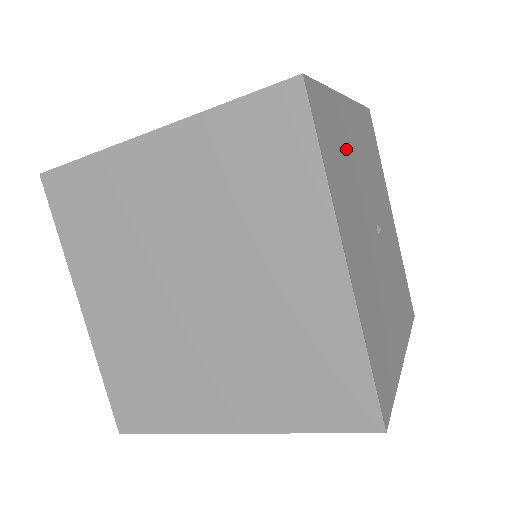
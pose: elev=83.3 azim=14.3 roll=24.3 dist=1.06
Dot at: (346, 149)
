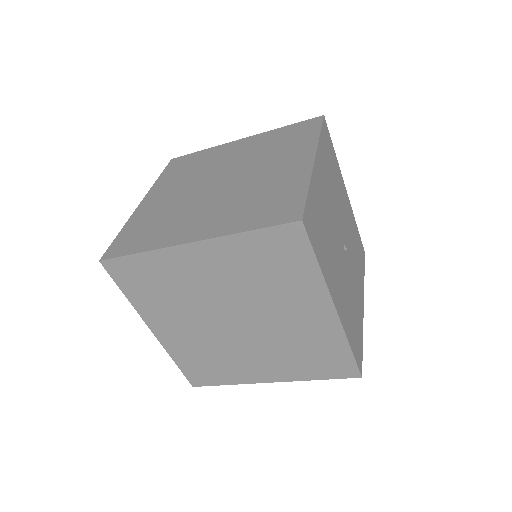
Dot at: (337, 182)
